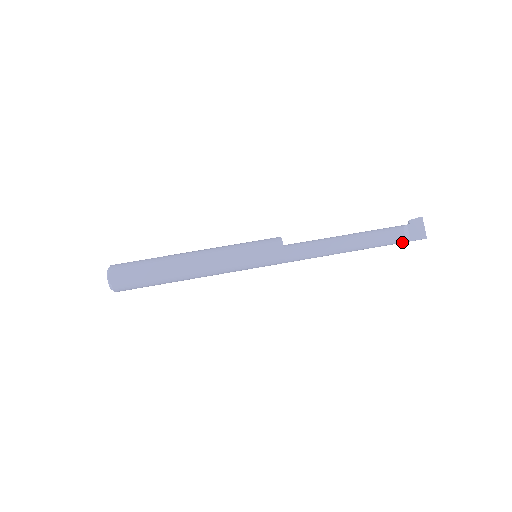
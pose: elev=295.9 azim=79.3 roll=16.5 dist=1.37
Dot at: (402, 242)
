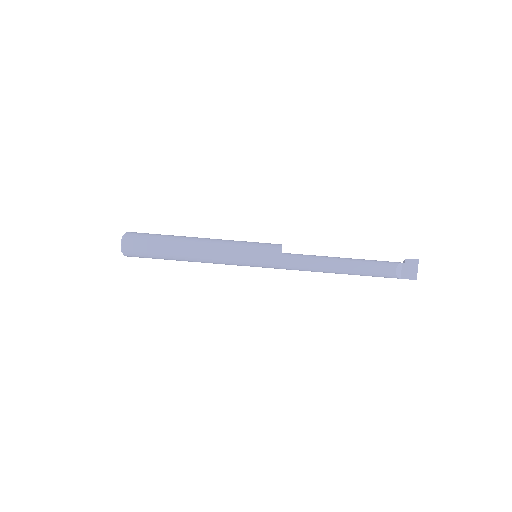
Dot at: occluded
